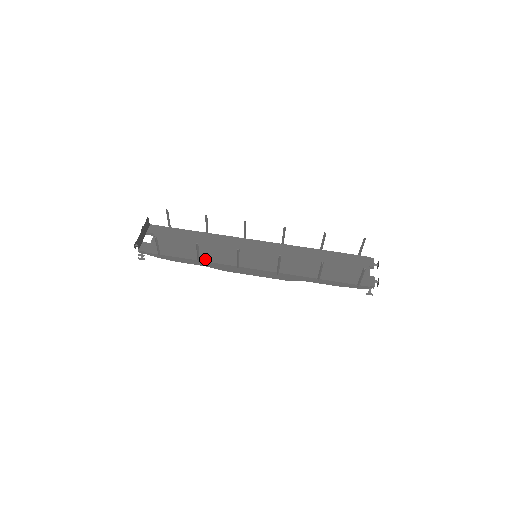
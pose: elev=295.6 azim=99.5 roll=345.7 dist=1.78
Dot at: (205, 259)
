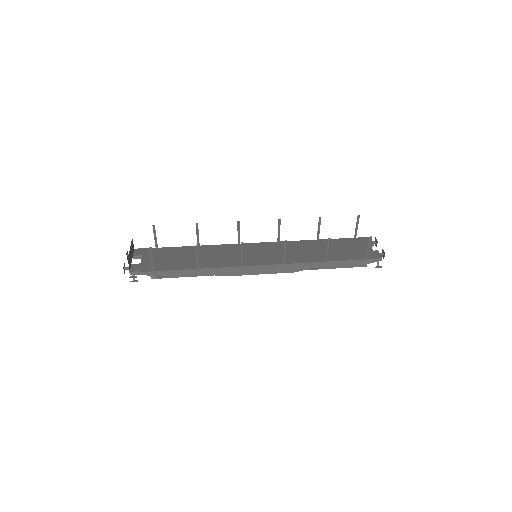
Dot at: (205, 266)
